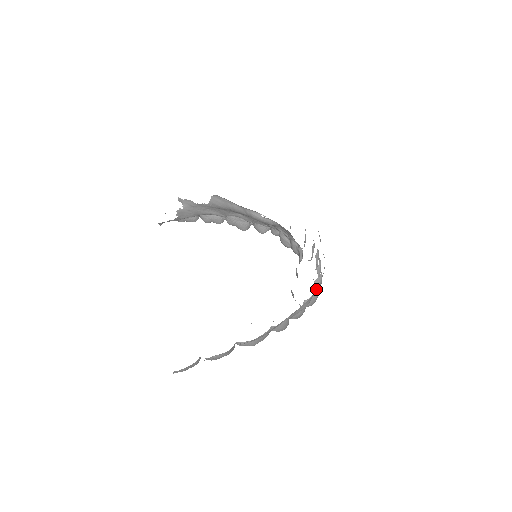
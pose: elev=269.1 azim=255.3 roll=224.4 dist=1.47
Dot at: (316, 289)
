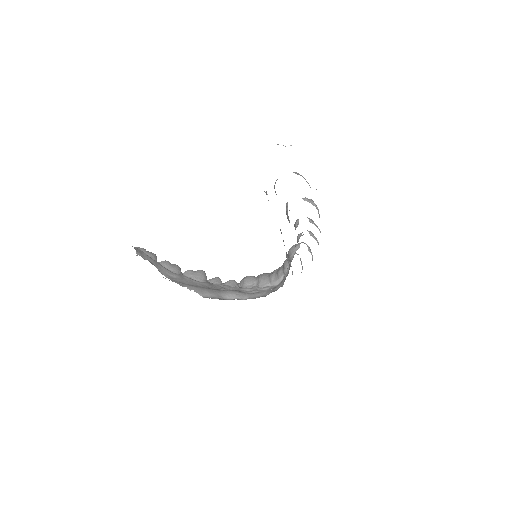
Dot at: occluded
